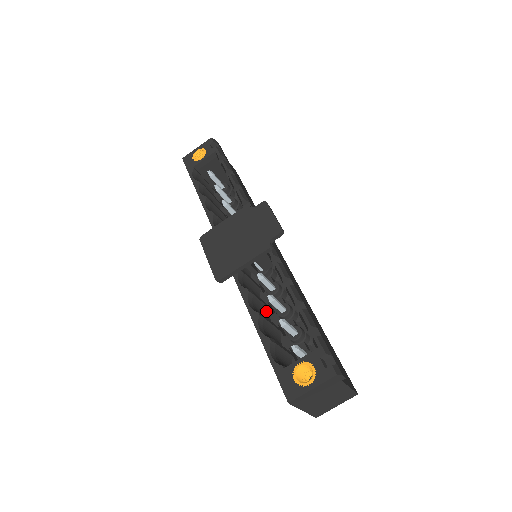
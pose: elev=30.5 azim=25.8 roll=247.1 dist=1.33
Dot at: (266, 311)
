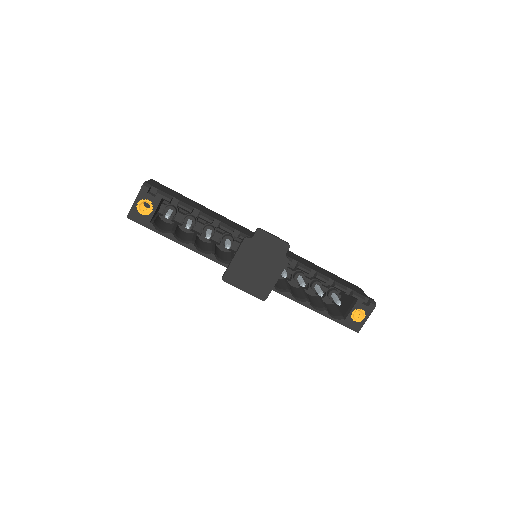
Dot at: (289, 285)
